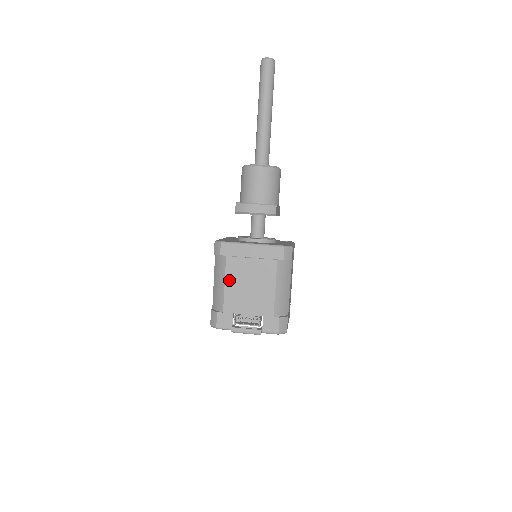
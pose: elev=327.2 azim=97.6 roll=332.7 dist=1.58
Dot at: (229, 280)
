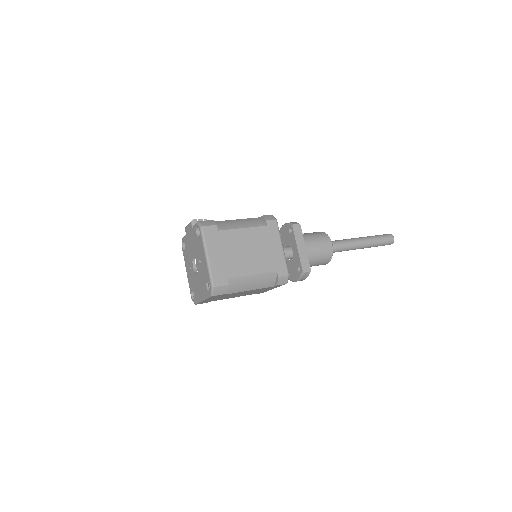
Dot at: occluded
